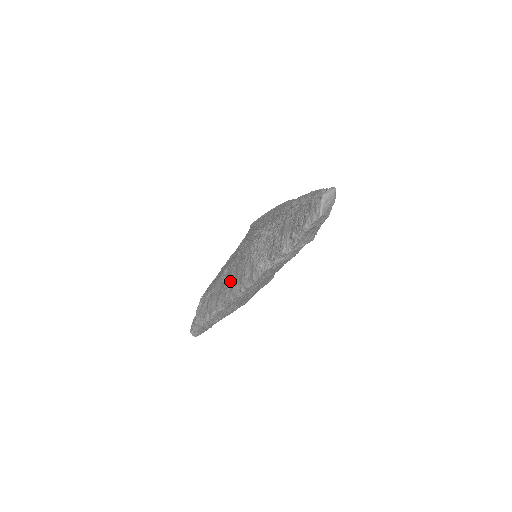
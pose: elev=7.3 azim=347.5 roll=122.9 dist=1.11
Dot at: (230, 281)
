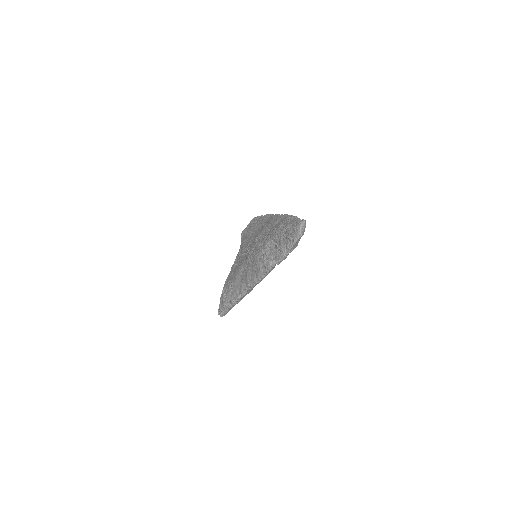
Dot at: (249, 276)
